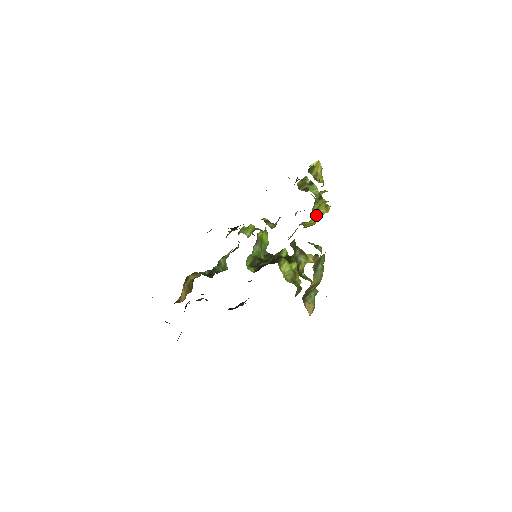
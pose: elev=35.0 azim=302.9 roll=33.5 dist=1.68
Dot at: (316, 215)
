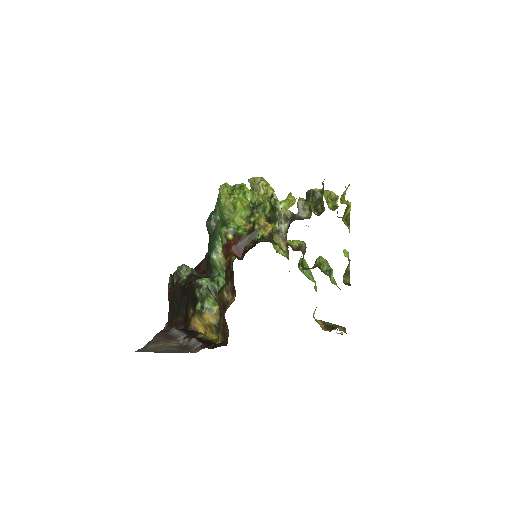
Dot at: occluded
